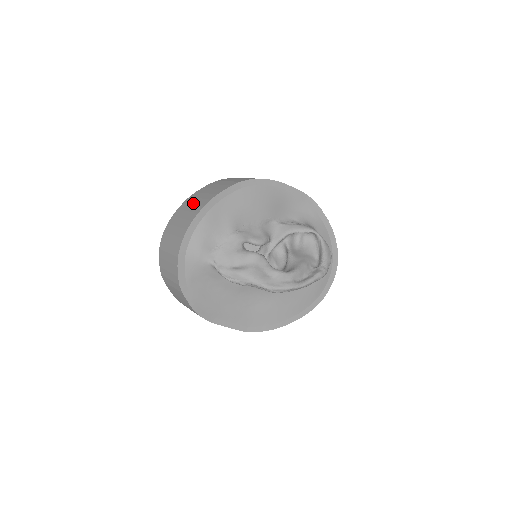
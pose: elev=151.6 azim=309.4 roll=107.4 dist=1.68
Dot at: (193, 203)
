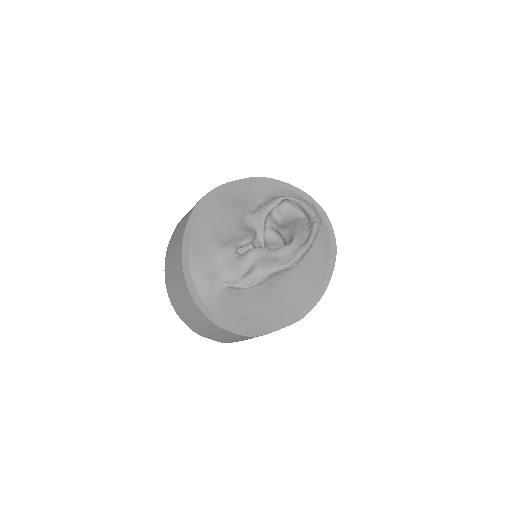
Dot at: (172, 254)
